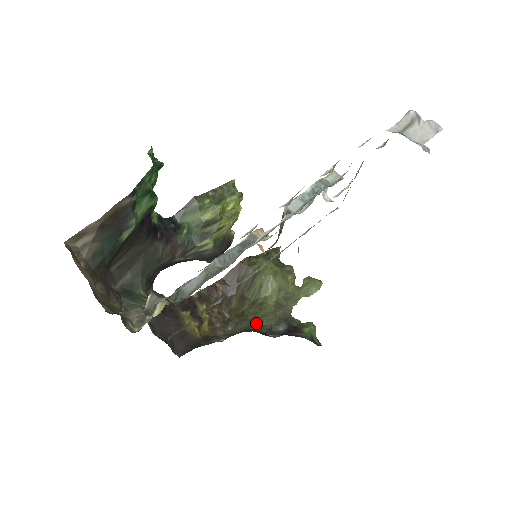
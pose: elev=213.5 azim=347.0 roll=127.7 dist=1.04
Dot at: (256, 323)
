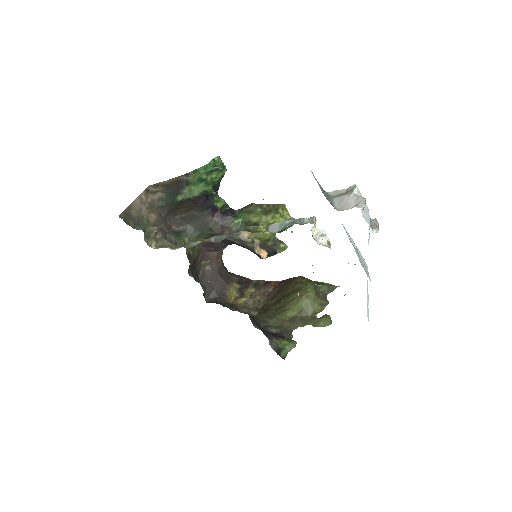
Dot at: (266, 318)
